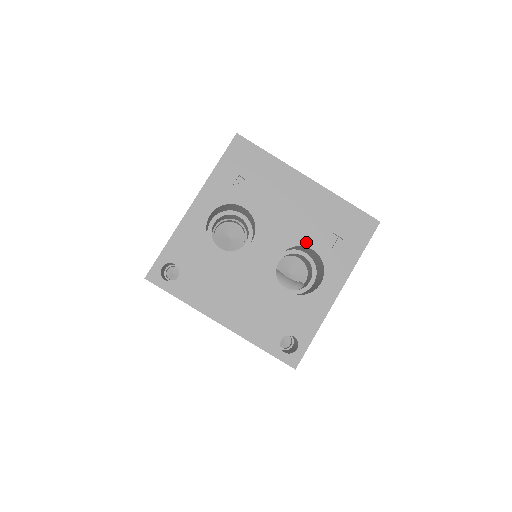
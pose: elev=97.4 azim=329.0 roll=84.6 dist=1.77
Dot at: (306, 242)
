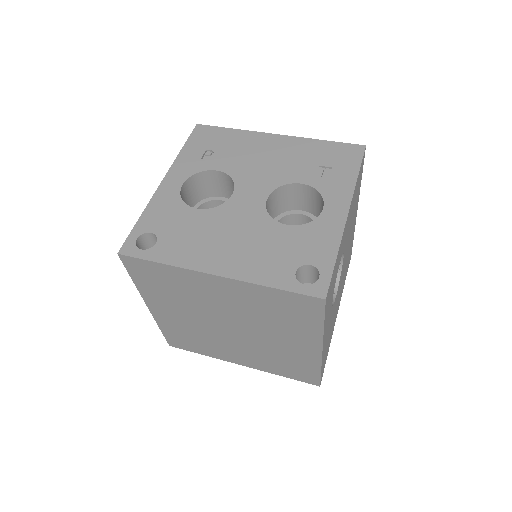
Dot at: (292, 180)
